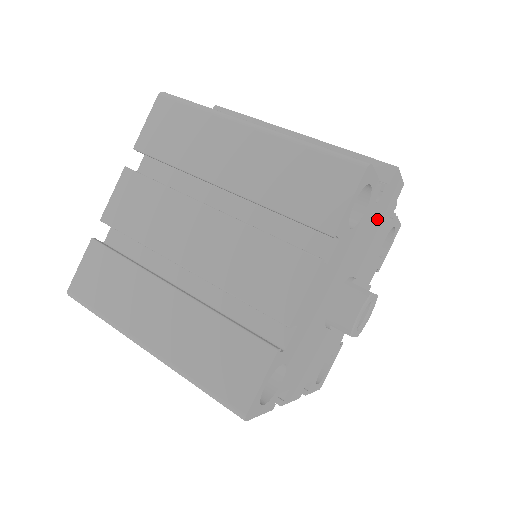
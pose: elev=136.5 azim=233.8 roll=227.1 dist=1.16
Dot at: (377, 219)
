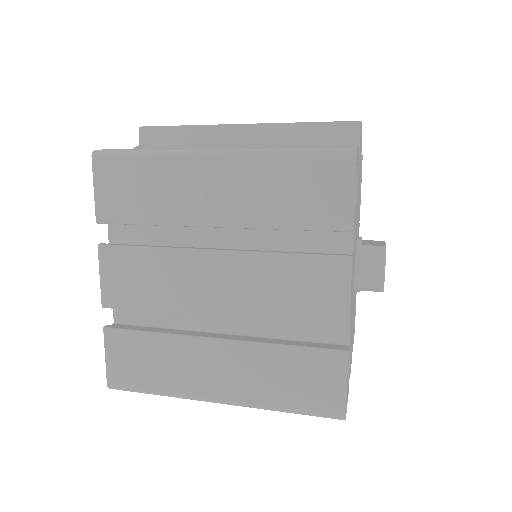
Dot at: (359, 176)
